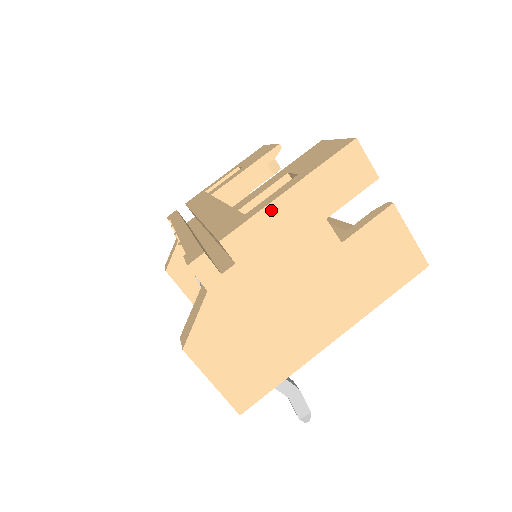
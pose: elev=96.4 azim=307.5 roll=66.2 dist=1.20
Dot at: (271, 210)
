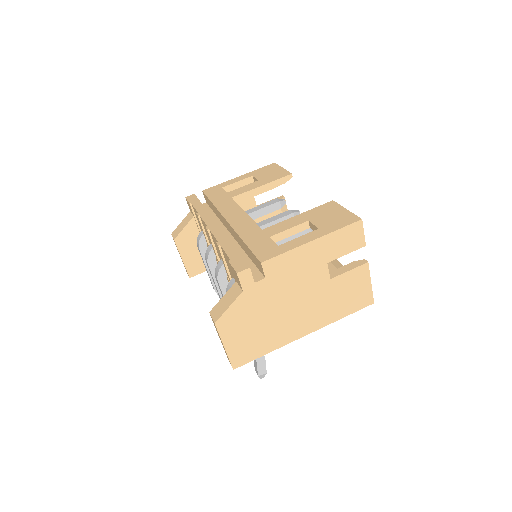
Dot at: (298, 251)
